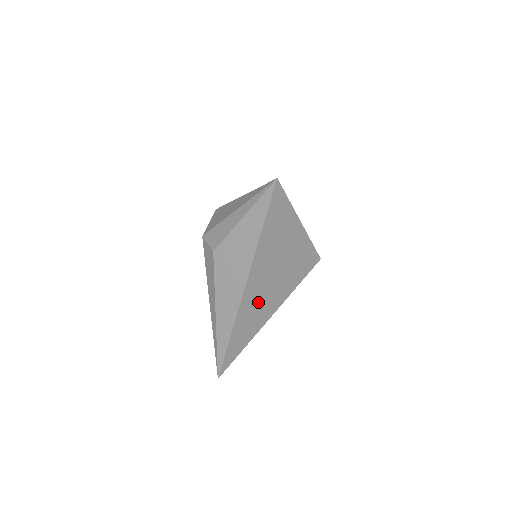
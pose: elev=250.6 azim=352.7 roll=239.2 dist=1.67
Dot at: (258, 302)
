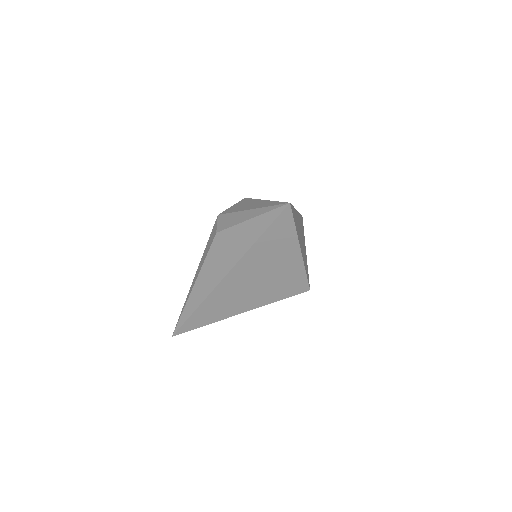
Dot at: (232, 295)
